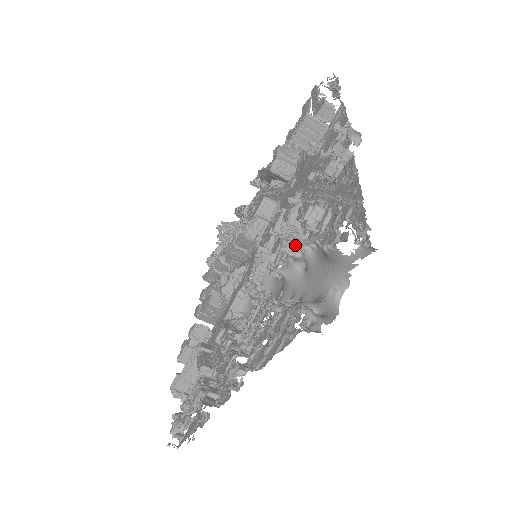
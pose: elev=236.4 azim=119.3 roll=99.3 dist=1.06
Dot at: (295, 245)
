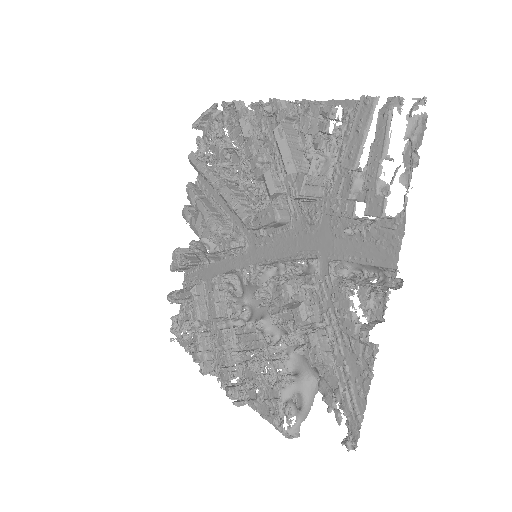
Dot at: occluded
